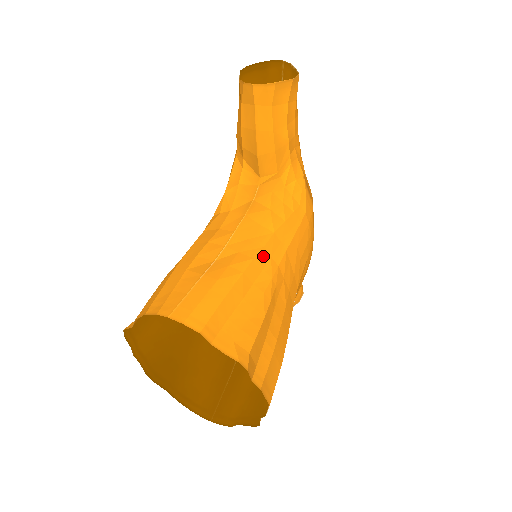
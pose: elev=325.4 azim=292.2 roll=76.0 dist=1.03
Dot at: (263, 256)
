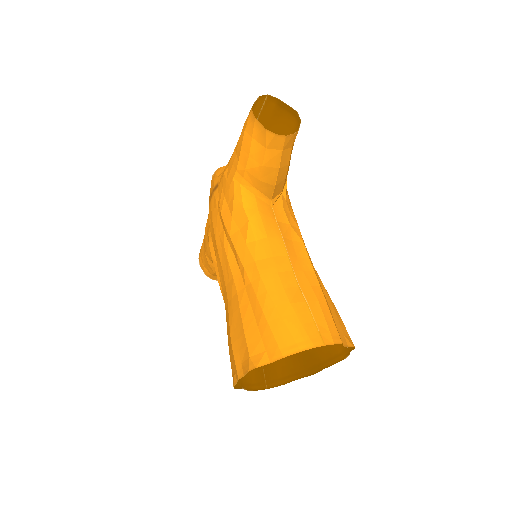
Dot at: (312, 265)
